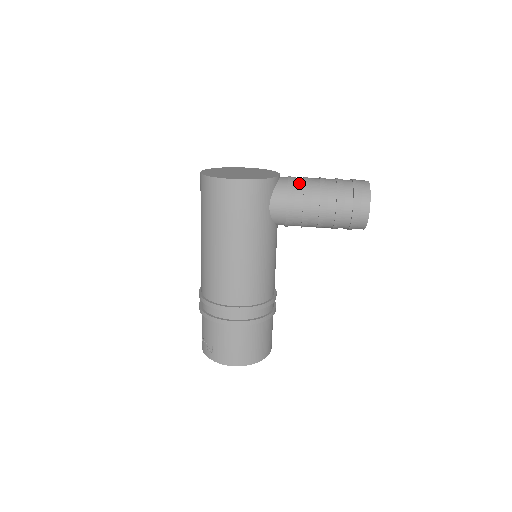
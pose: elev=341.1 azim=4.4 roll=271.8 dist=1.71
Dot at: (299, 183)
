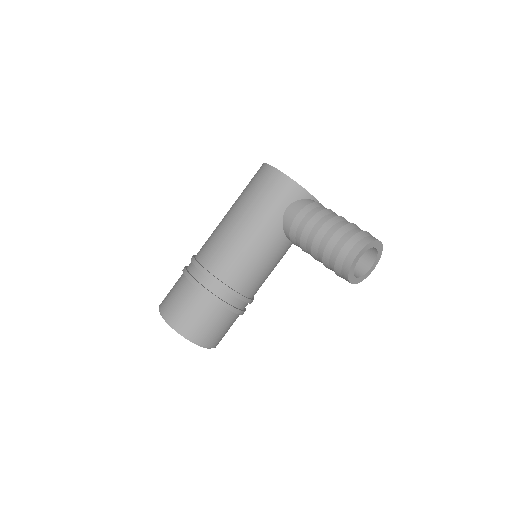
Dot at: (323, 208)
